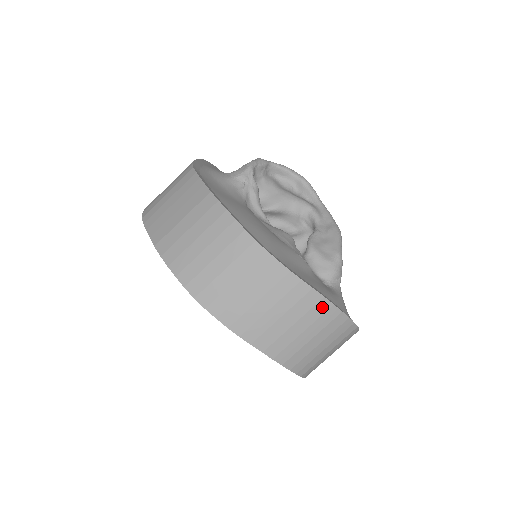
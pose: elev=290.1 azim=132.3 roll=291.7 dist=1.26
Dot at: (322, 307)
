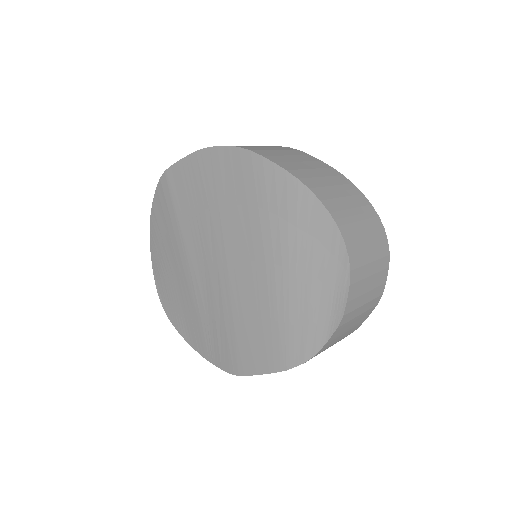
Dot at: (363, 200)
